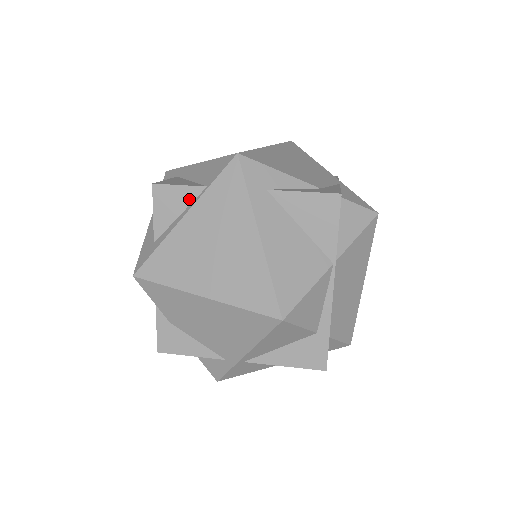
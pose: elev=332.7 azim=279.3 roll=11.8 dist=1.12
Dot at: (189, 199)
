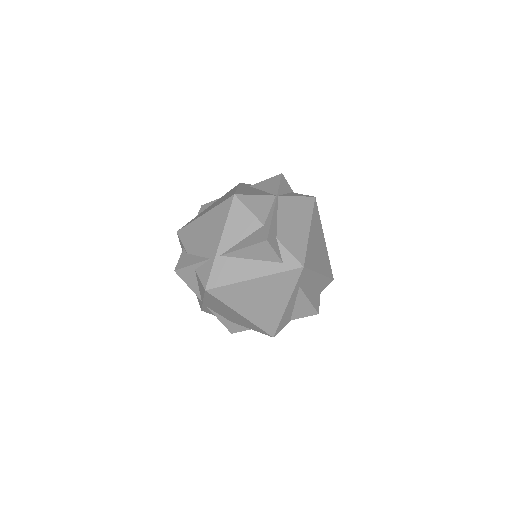
Dot at: occluded
